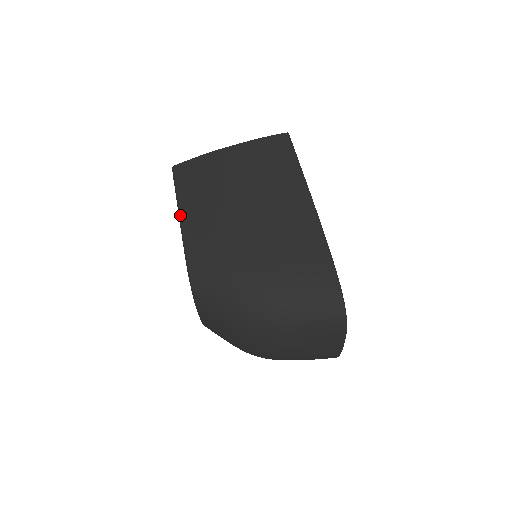
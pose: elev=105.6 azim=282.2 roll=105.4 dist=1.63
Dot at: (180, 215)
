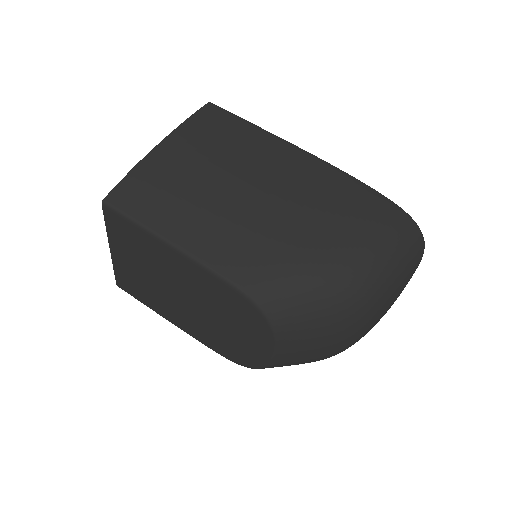
Dot at: (178, 247)
